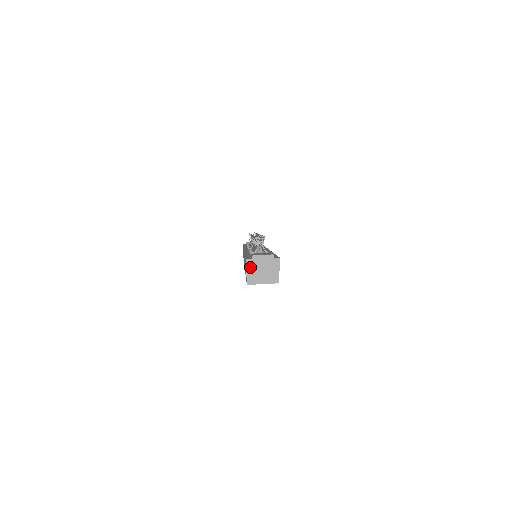
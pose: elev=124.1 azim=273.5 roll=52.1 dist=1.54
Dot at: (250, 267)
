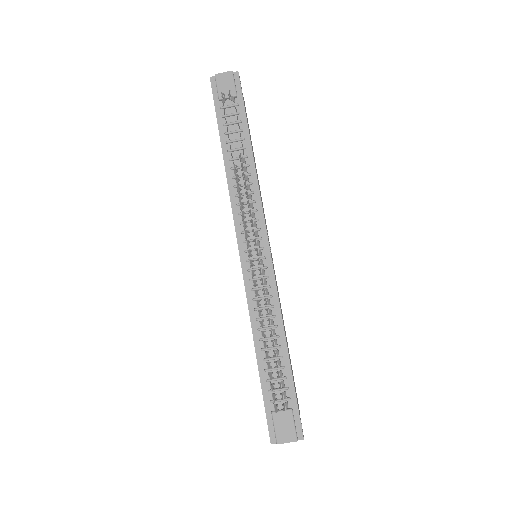
Dot at: (275, 442)
